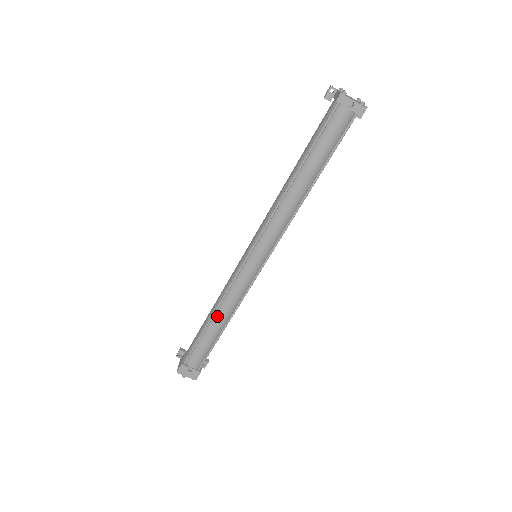
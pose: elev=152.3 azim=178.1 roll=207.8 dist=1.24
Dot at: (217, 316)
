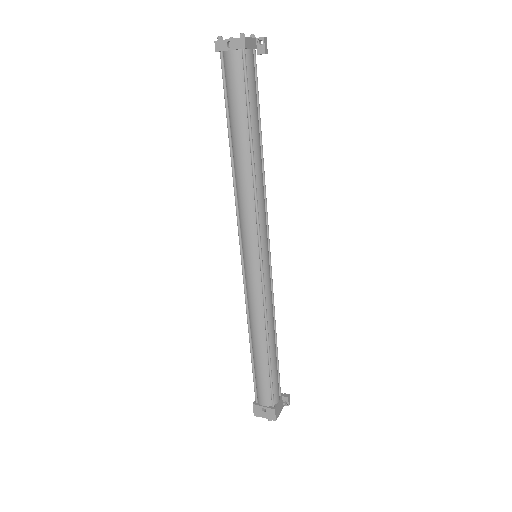
Dot at: (253, 338)
